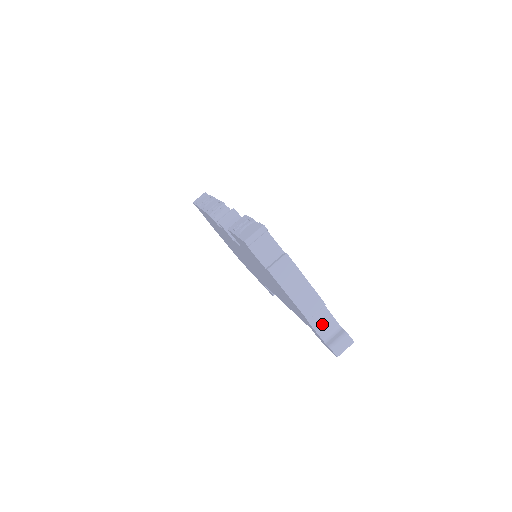
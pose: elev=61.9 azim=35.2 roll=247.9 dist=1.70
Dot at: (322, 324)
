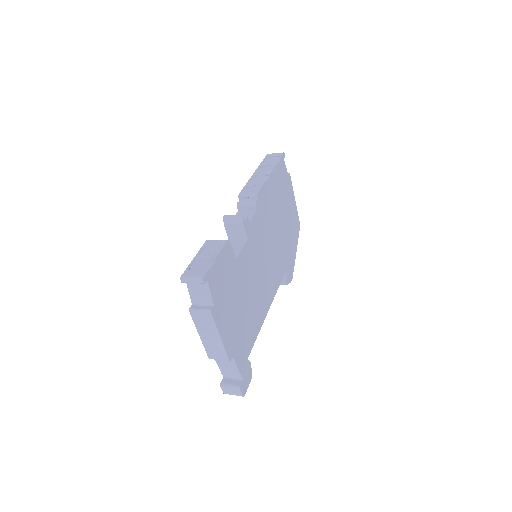
Dot at: (226, 366)
